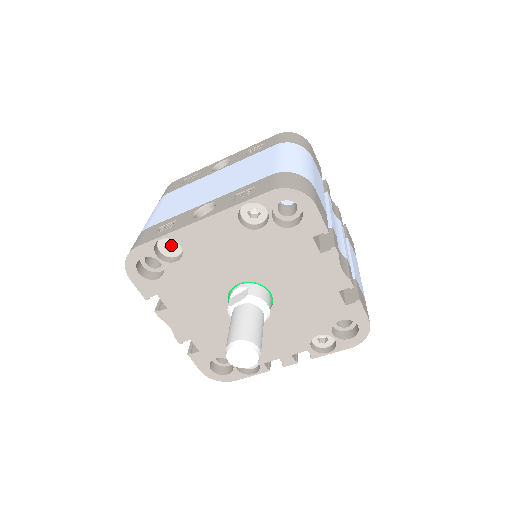
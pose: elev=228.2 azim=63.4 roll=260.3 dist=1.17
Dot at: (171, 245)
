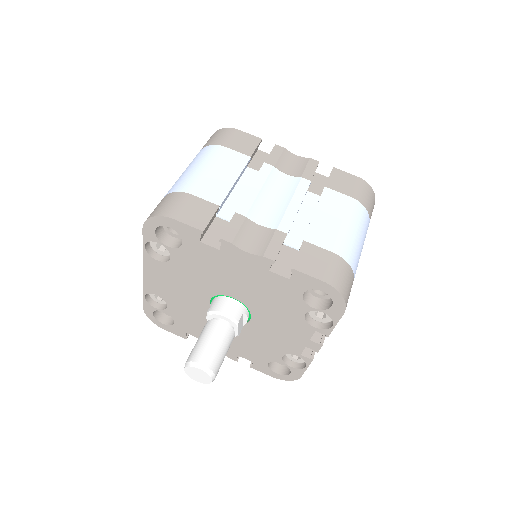
Dot at: occluded
